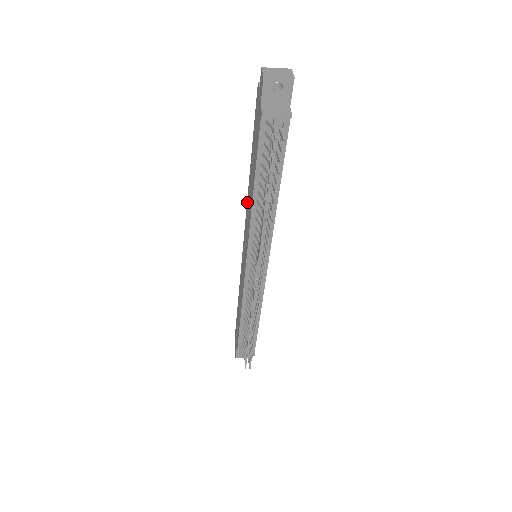
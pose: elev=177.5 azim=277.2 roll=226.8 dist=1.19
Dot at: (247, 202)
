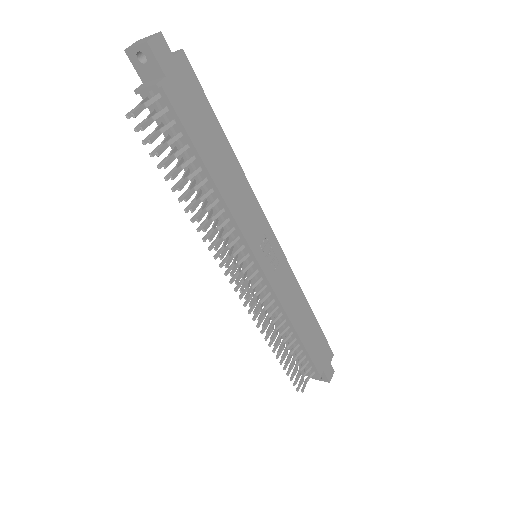
Dot at: occluded
